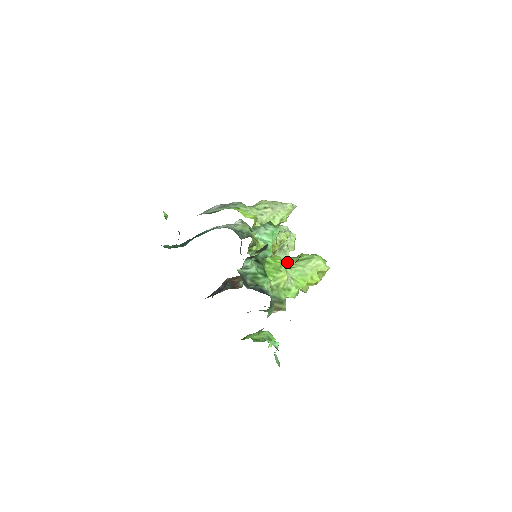
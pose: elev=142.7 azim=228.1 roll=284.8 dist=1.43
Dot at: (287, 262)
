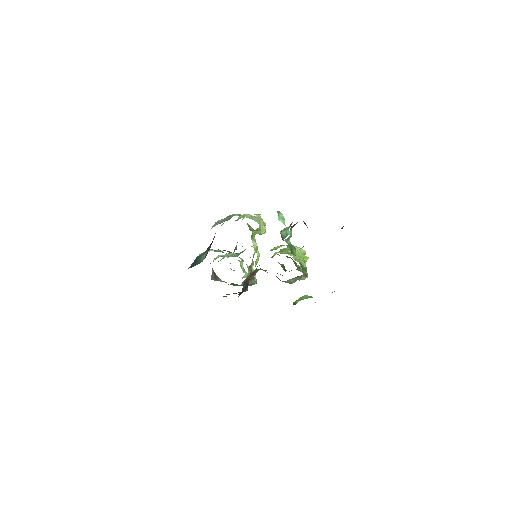
Dot at: (281, 253)
